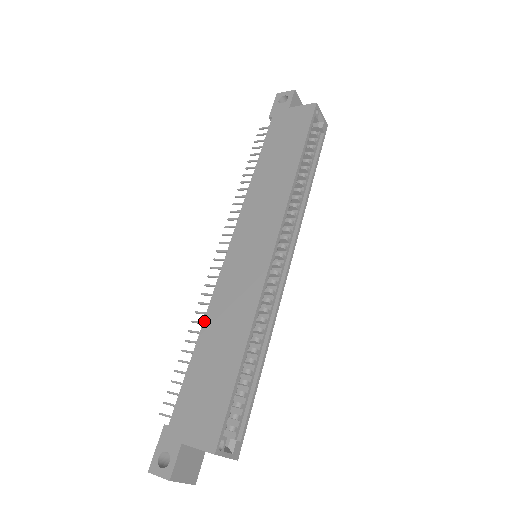
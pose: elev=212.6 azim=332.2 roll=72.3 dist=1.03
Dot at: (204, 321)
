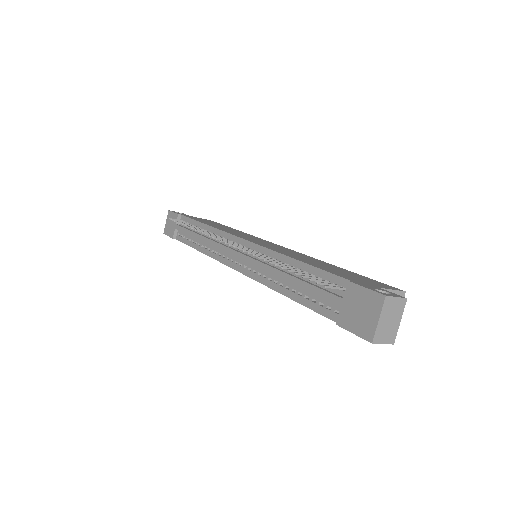
Dot at: (284, 254)
